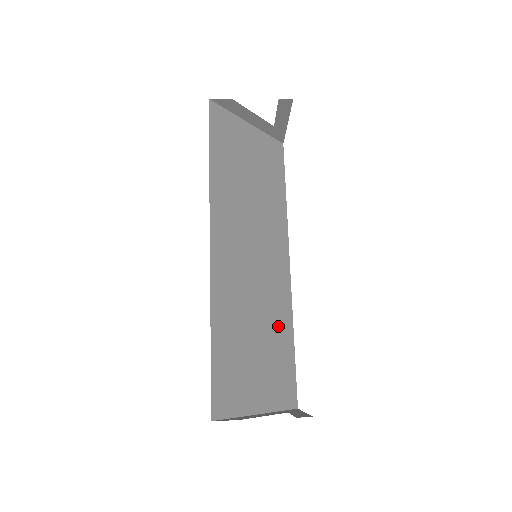
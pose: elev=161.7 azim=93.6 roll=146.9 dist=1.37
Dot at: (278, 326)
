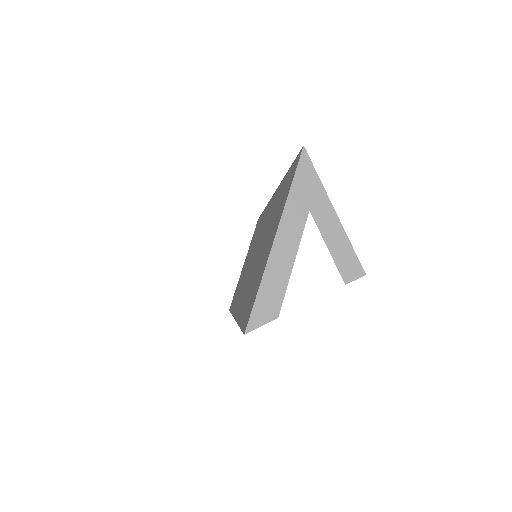
Dot at: occluded
